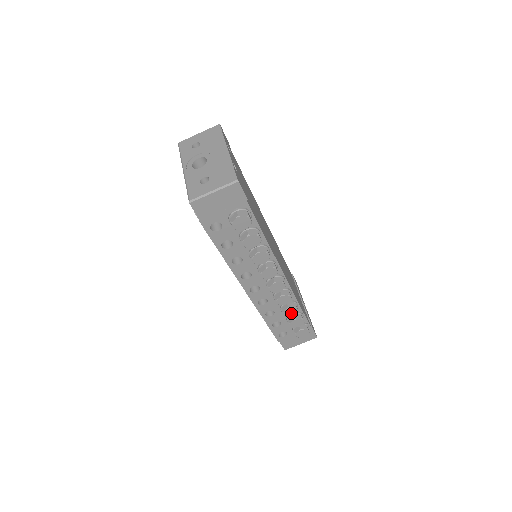
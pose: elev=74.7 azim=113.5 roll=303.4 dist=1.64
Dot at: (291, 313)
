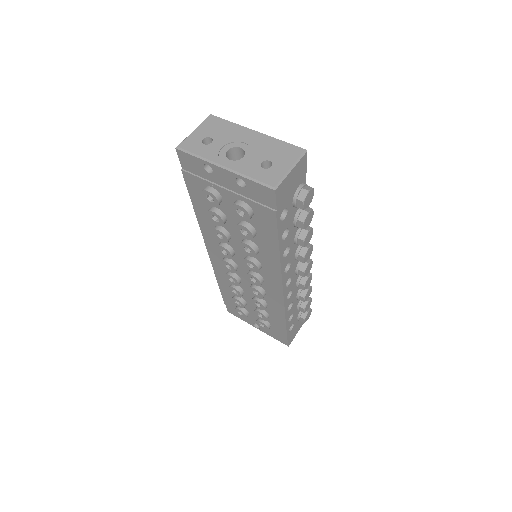
Dot at: (308, 296)
